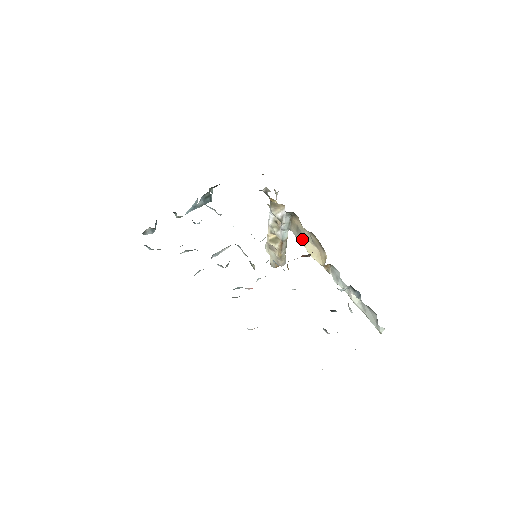
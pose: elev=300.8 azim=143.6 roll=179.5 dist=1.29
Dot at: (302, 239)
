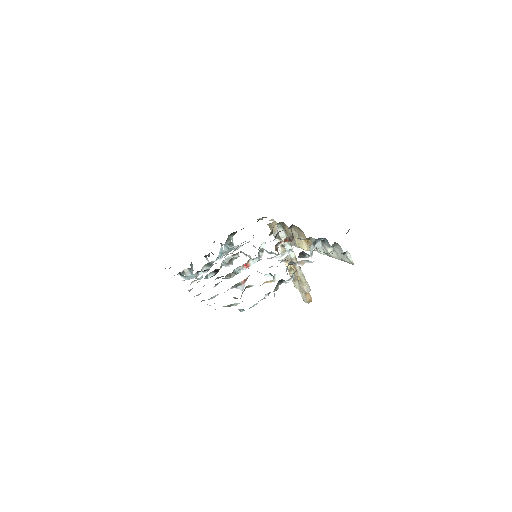
Dot at: (296, 242)
